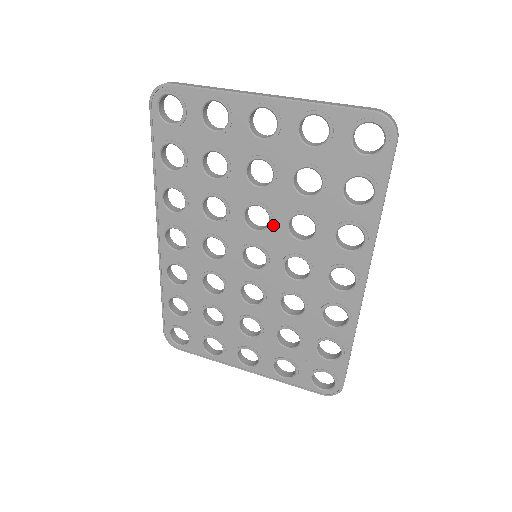
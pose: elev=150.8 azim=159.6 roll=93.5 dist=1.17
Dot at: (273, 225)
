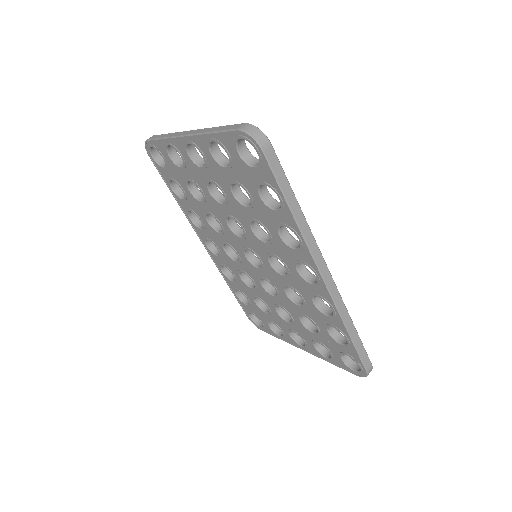
Dot at: (246, 232)
